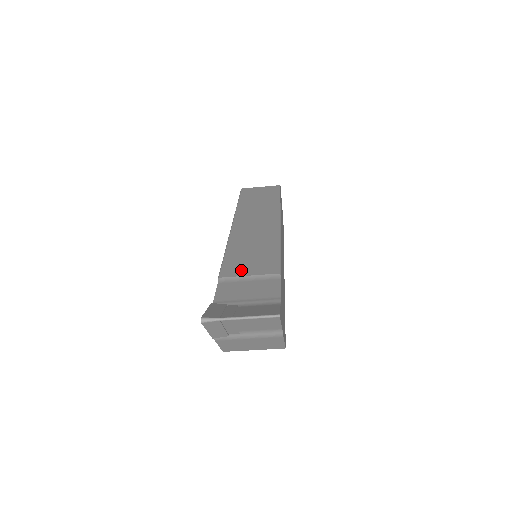
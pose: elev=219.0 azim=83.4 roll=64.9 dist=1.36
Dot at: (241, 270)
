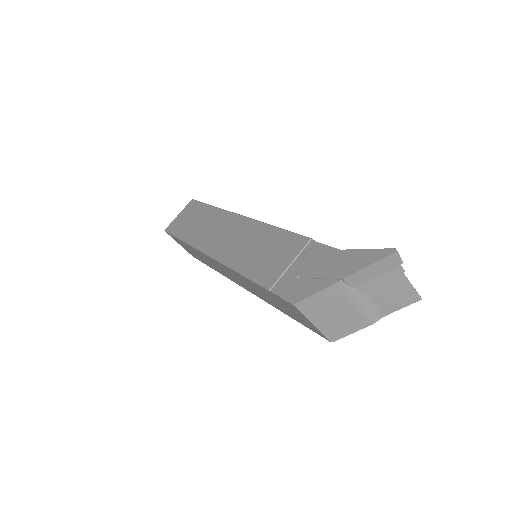
Dot at: occluded
